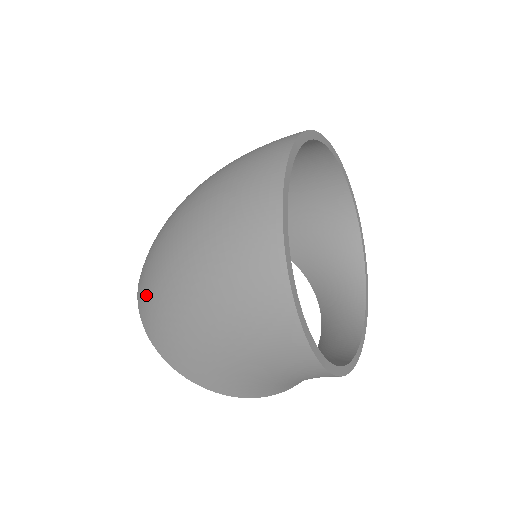
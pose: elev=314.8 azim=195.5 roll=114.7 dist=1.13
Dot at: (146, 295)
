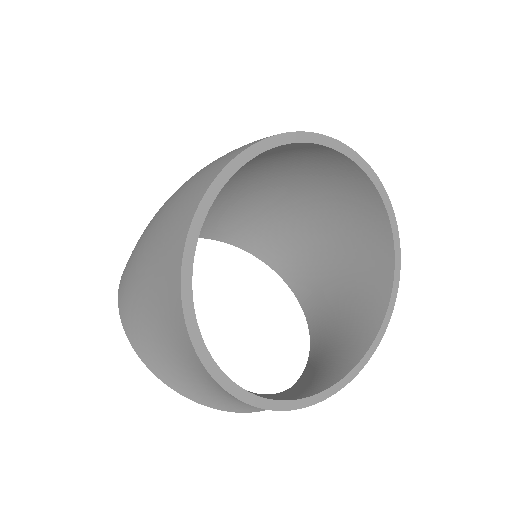
Dot at: occluded
